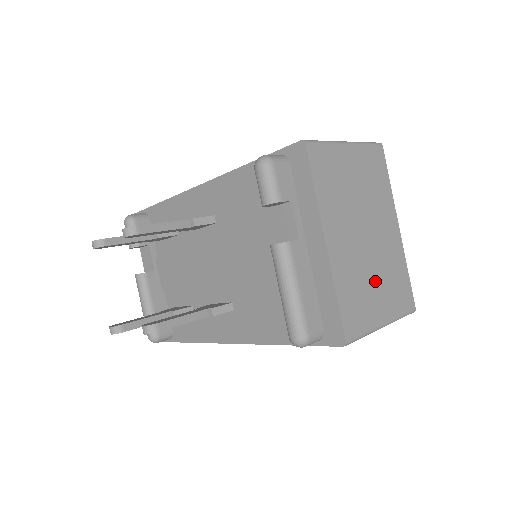
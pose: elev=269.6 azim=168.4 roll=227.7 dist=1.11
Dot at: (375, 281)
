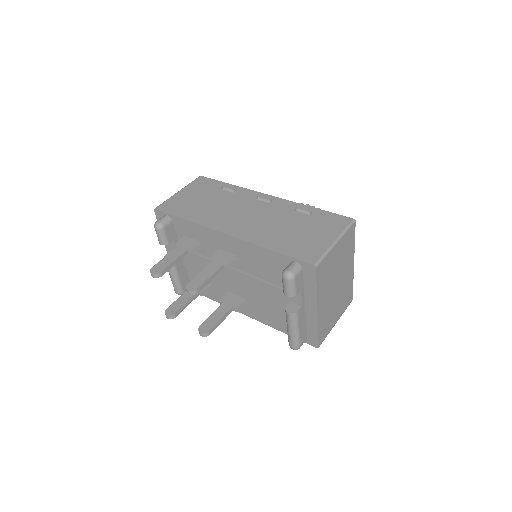
Dot at: (336, 306)
